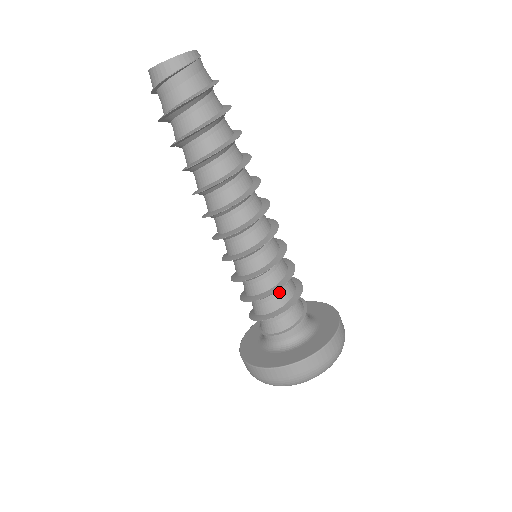
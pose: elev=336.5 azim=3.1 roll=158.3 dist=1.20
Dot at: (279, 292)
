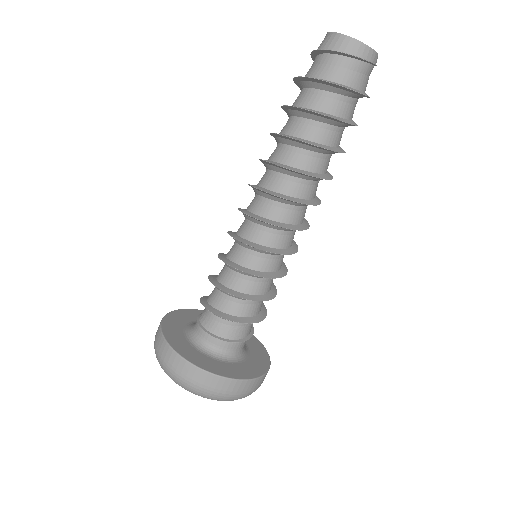
Dot at: (252, 303)
